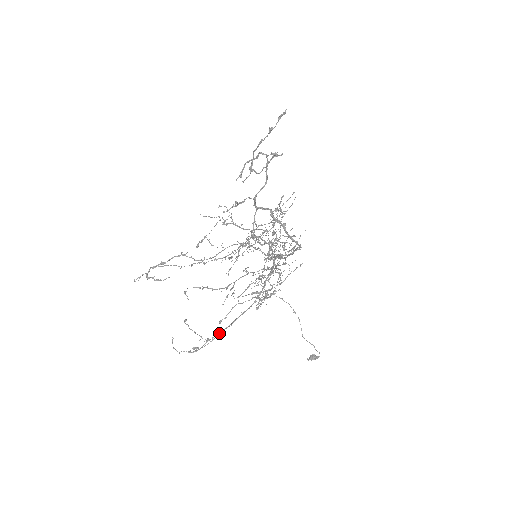
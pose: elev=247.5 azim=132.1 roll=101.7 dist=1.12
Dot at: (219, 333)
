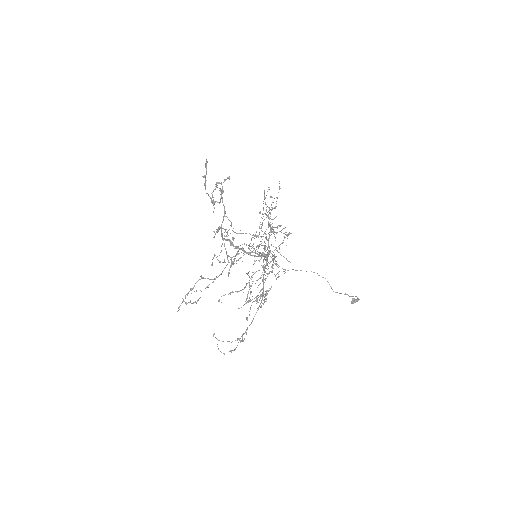
Dot at: occluded
